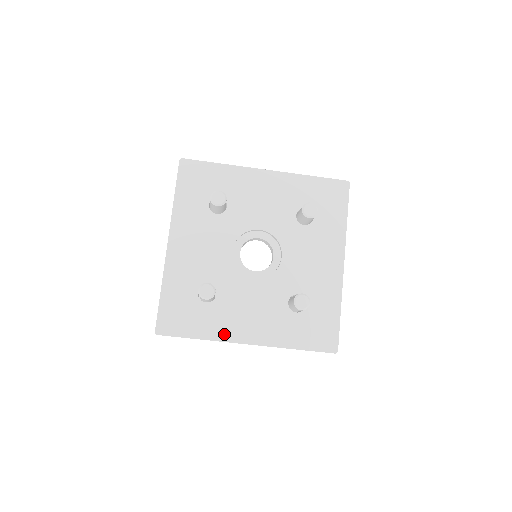
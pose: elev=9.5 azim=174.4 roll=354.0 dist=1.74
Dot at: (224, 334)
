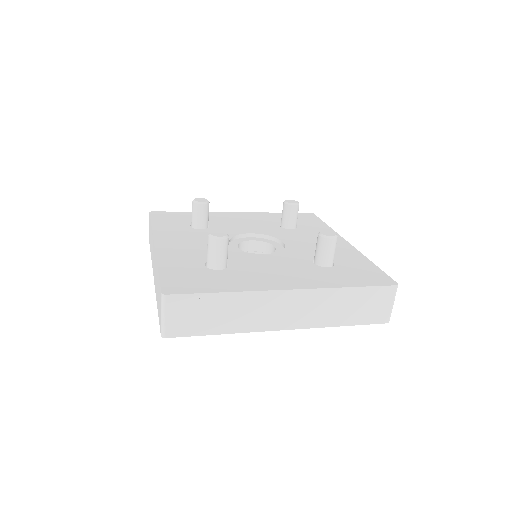
Dot at: (255, 286)
